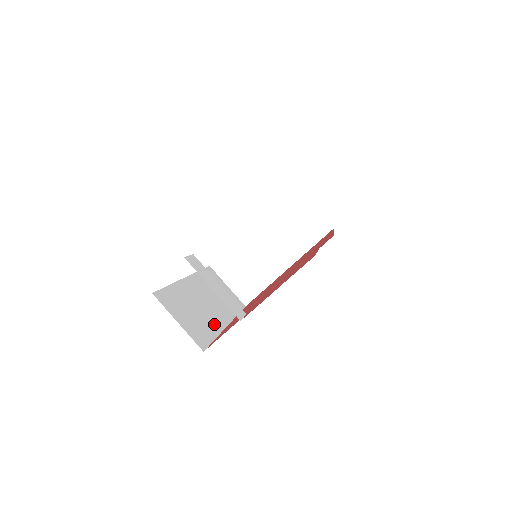
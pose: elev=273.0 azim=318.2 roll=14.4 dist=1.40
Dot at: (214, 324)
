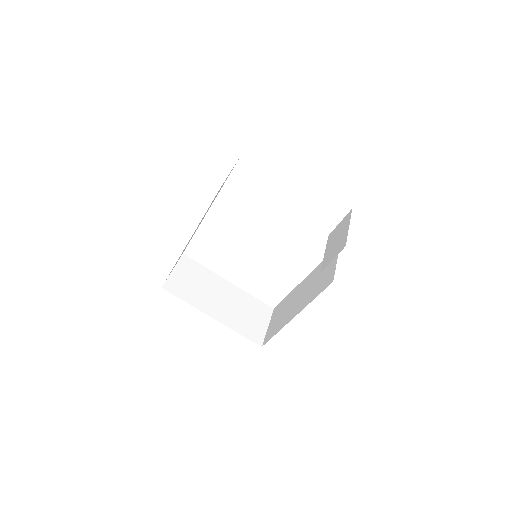
Dot at: occluded
